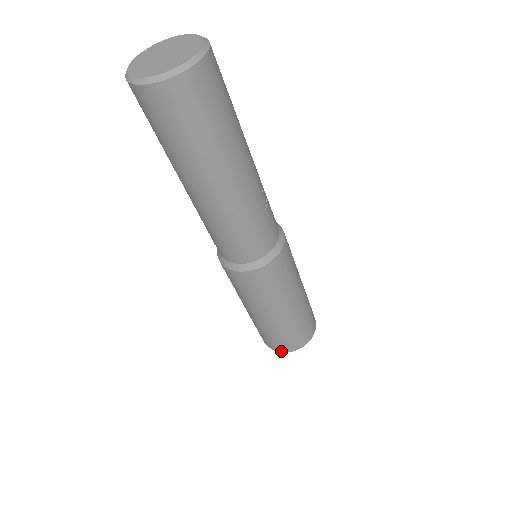
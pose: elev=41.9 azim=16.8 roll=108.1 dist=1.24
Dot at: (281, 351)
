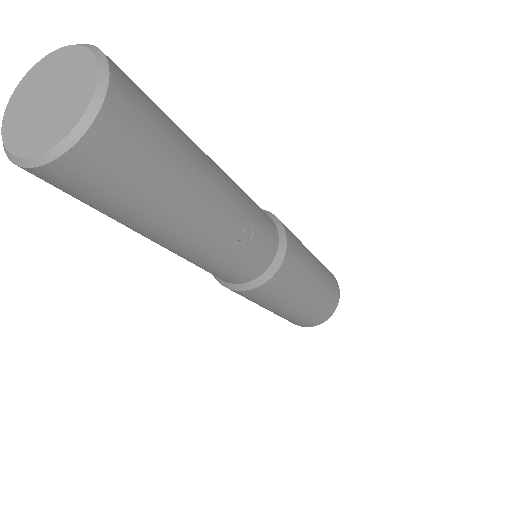
Dot at: occluded
